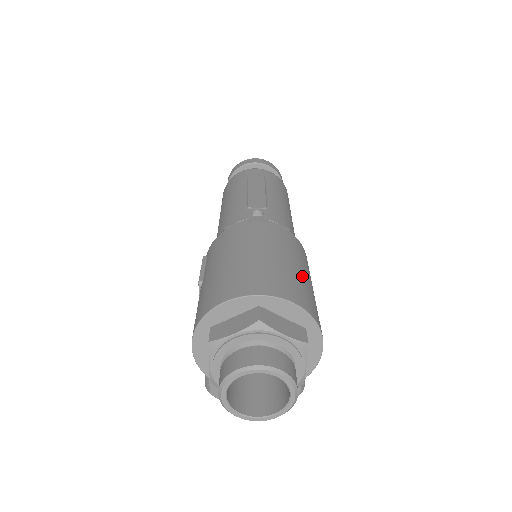
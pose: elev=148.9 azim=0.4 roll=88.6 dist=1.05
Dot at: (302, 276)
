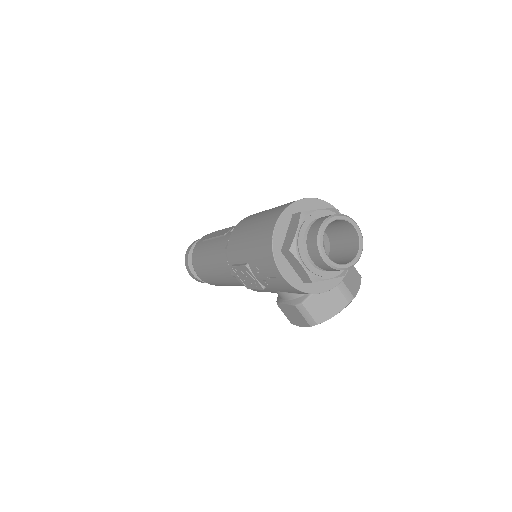
Dot at: occluded
